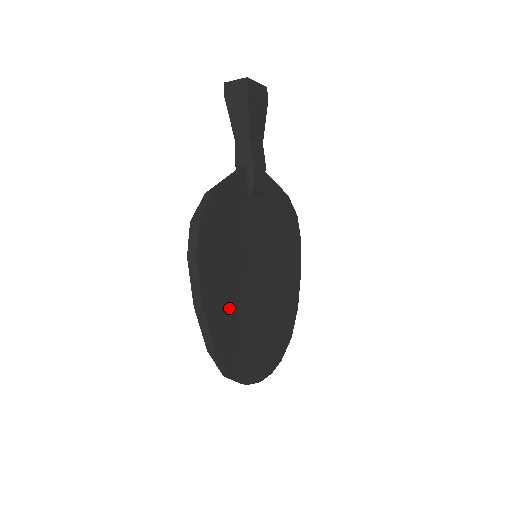
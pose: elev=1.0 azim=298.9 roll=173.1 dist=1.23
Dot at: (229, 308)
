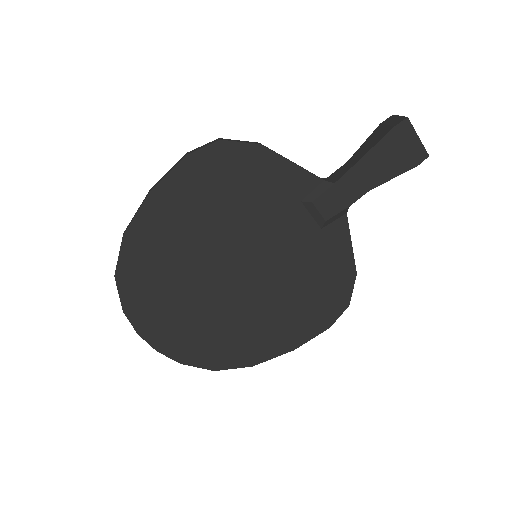
Dot at: (175, 235)
